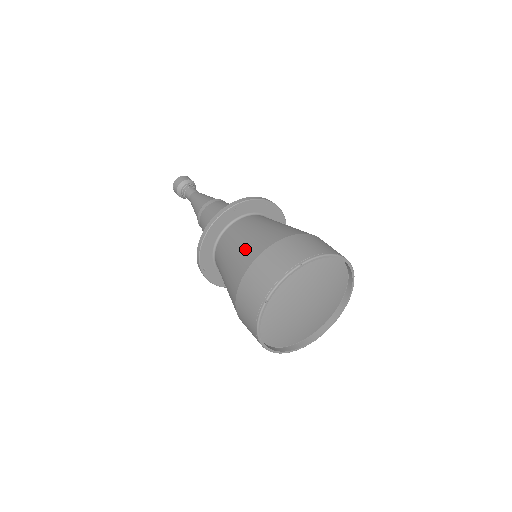
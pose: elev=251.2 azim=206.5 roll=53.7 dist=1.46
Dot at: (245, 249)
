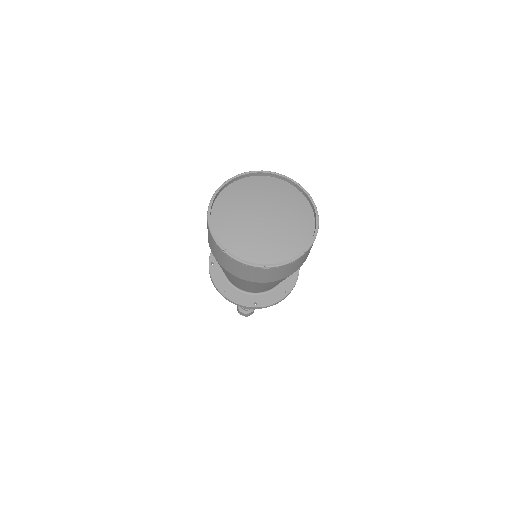
Dot at: occluded
